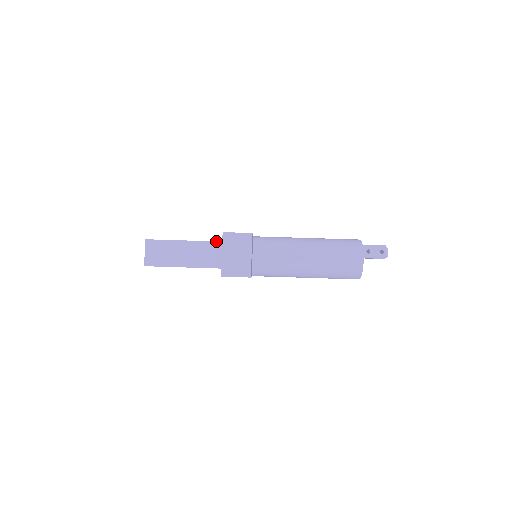
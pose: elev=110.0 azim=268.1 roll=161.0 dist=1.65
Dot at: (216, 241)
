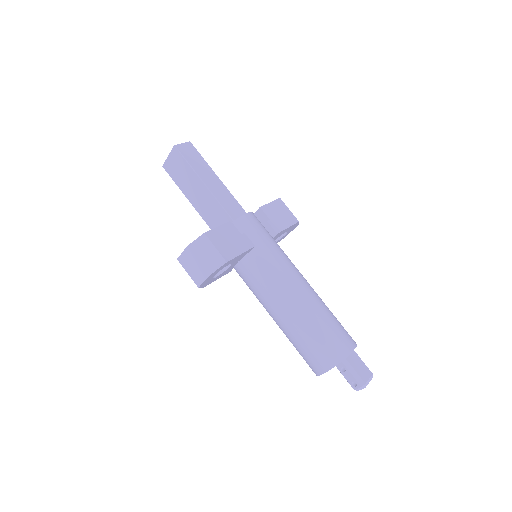
Dot at: (227, 212)
